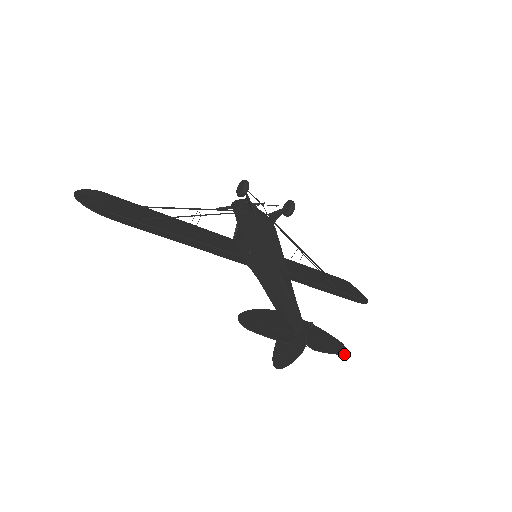
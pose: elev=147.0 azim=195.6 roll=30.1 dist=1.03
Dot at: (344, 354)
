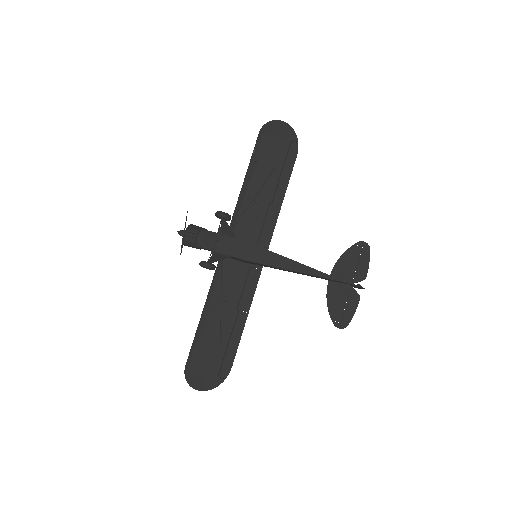
Dot at: occluded
